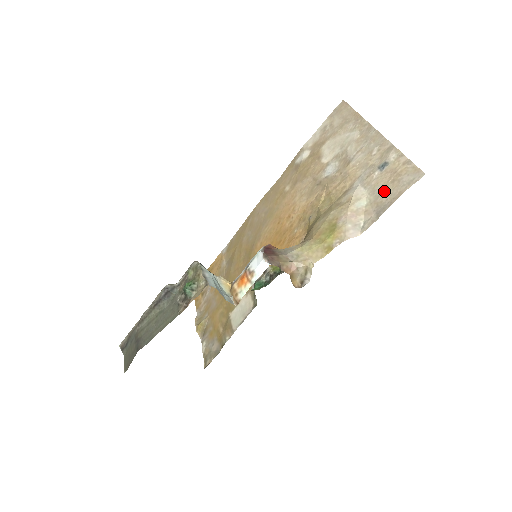
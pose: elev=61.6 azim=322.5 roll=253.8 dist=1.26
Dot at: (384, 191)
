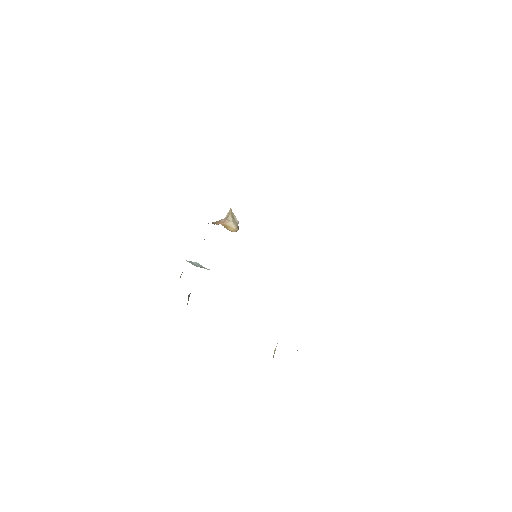
Dot at: occluded
